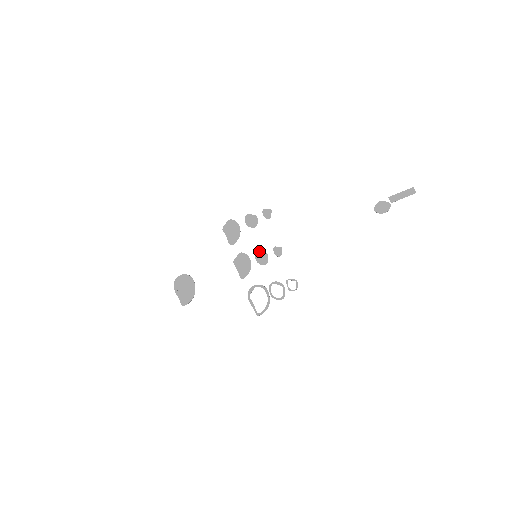
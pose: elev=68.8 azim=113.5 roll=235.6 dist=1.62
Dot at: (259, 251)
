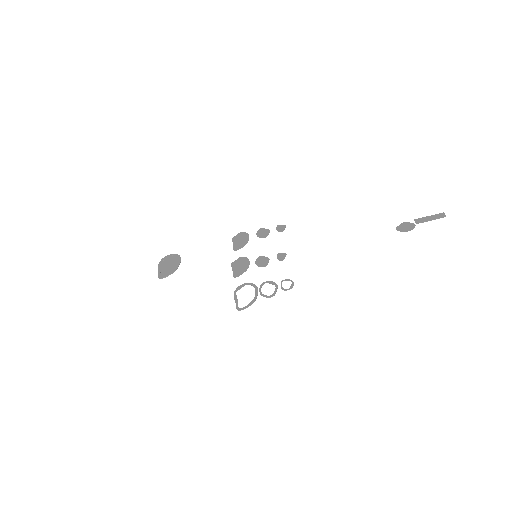
Dot at: (261, 256)
